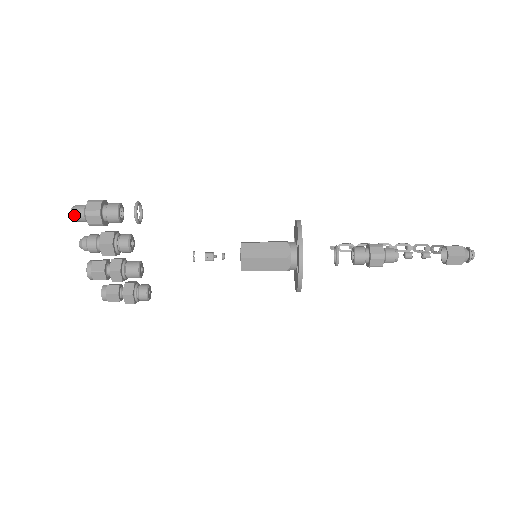
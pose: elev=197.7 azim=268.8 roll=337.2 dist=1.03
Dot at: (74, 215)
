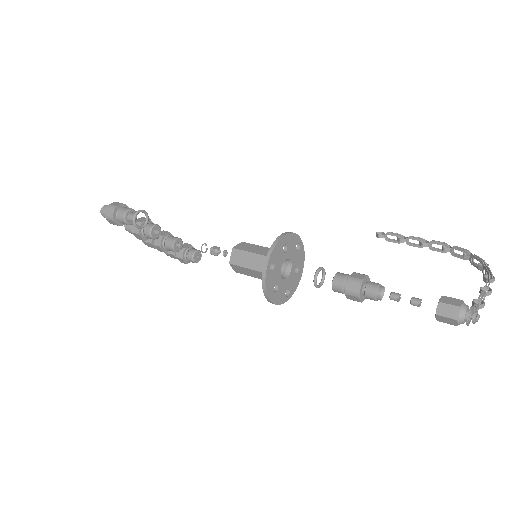
Dot at: (102, 215)
